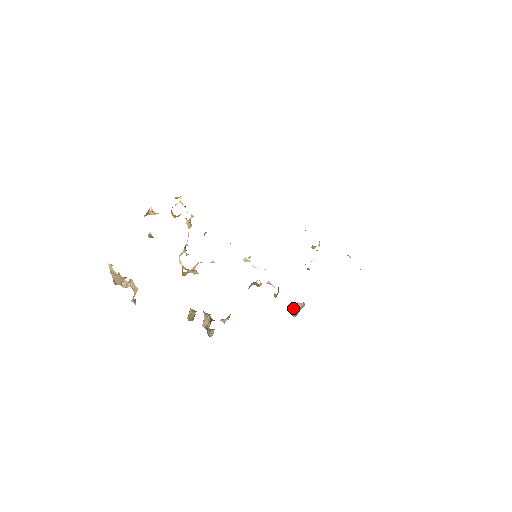
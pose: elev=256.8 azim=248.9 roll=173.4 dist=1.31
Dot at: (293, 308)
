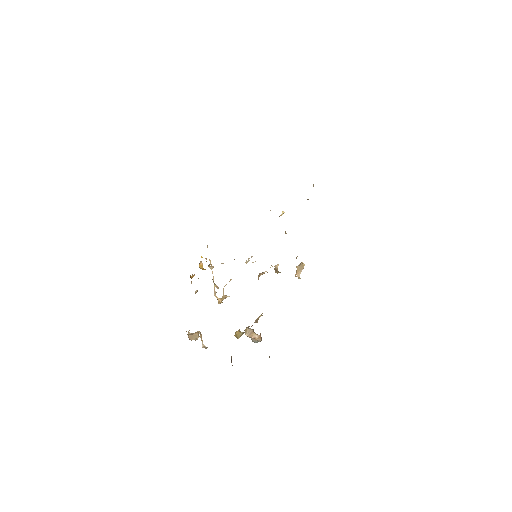
Dot at: (298, 273)
